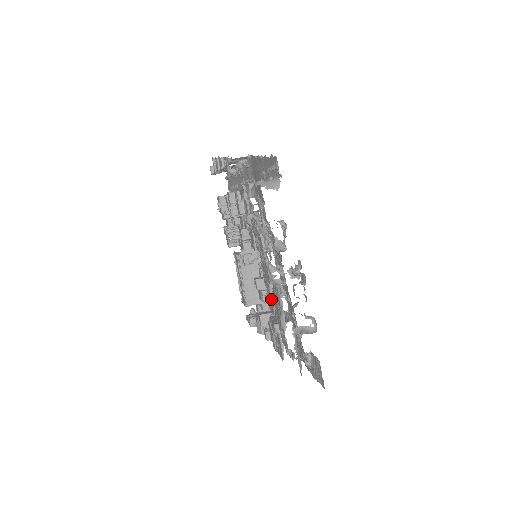
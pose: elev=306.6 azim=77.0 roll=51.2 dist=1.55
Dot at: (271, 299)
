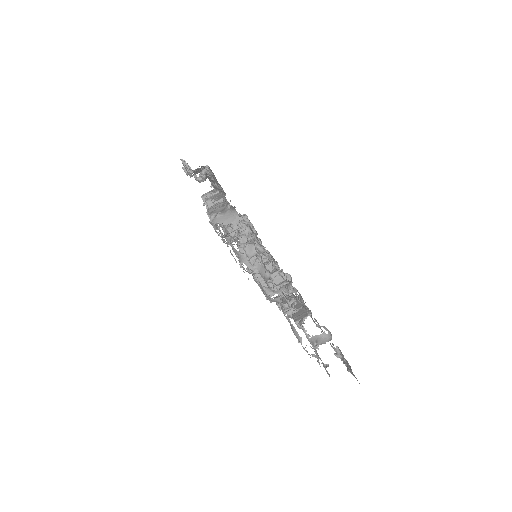
Dot at: occluded
